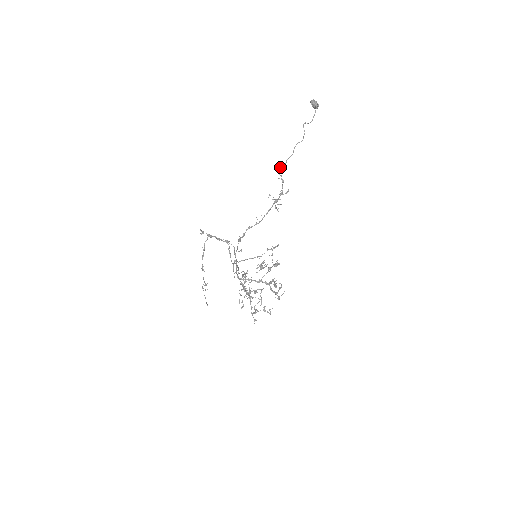
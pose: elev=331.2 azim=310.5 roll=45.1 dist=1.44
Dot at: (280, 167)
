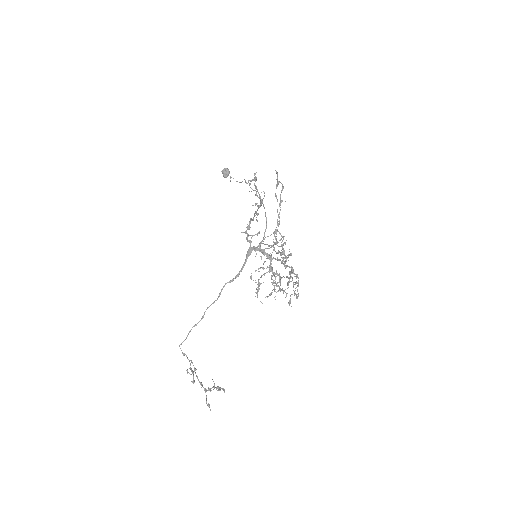
Dot at: (249, 184)
